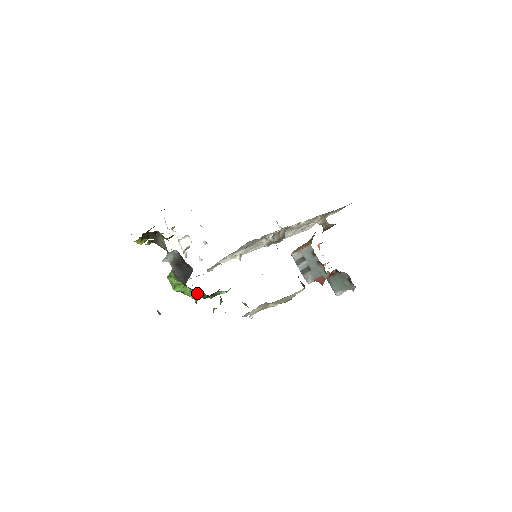
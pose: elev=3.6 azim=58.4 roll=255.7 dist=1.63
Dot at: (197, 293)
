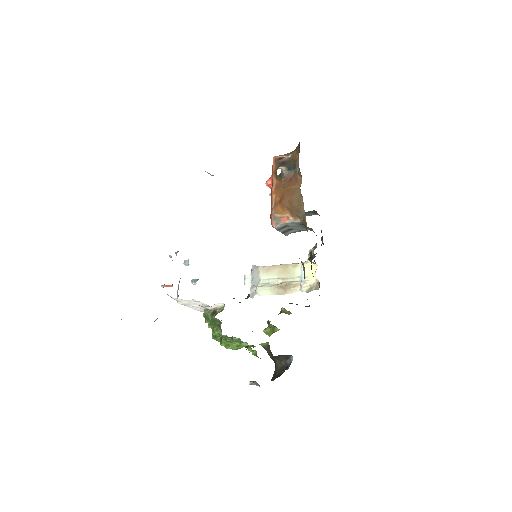
Dot at: (264, 343)
